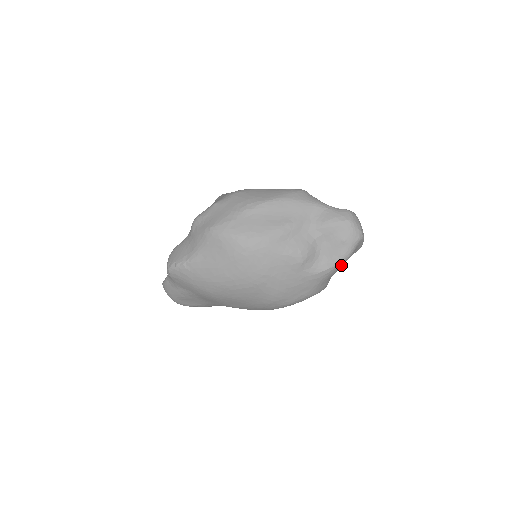
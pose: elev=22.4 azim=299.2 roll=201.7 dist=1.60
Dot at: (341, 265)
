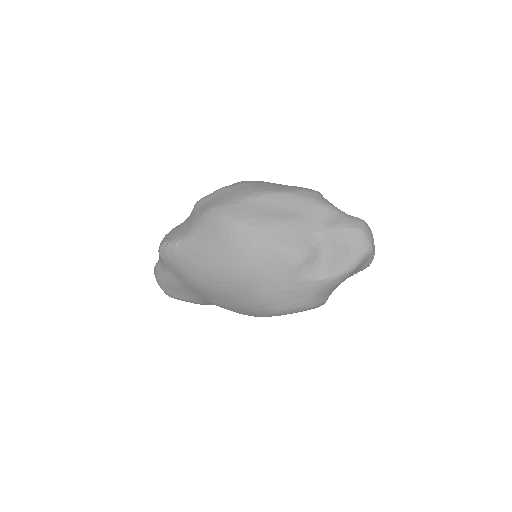
Dot at: (343, 277)
